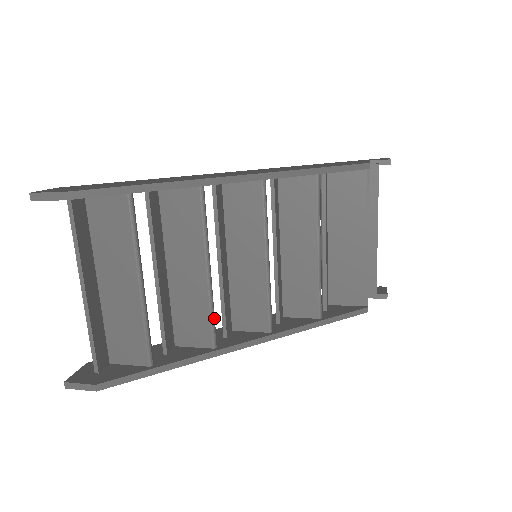
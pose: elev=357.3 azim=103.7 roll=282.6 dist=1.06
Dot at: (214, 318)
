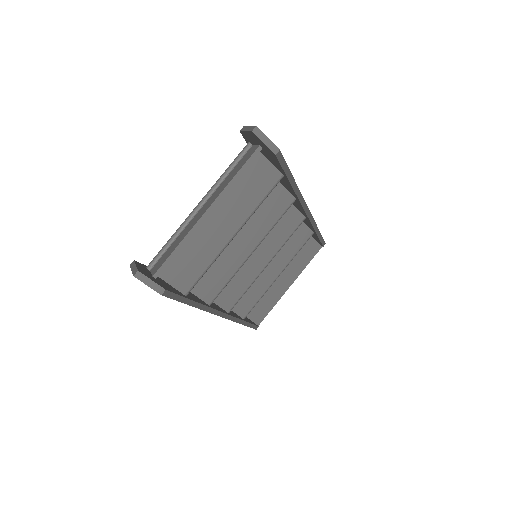
Dot at: occluded
